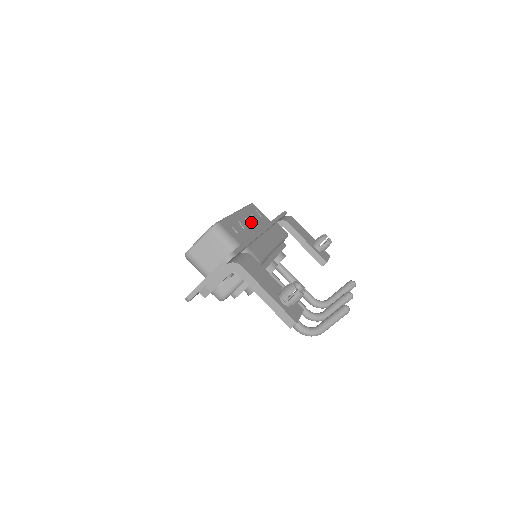
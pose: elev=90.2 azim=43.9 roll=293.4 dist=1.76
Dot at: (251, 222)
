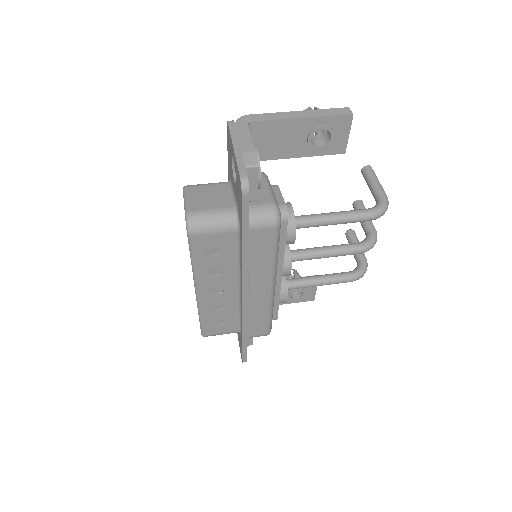
Dot at: occluded
